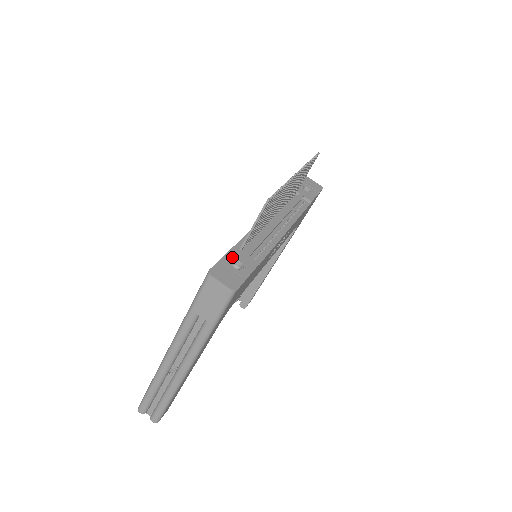
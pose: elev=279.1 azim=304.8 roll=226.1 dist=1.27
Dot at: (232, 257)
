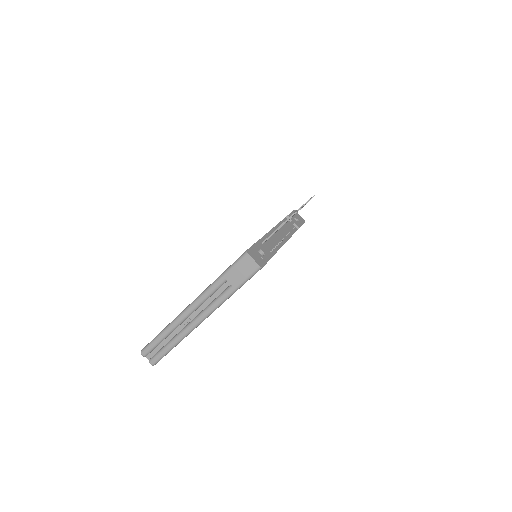
Dot at: (258, 247)
